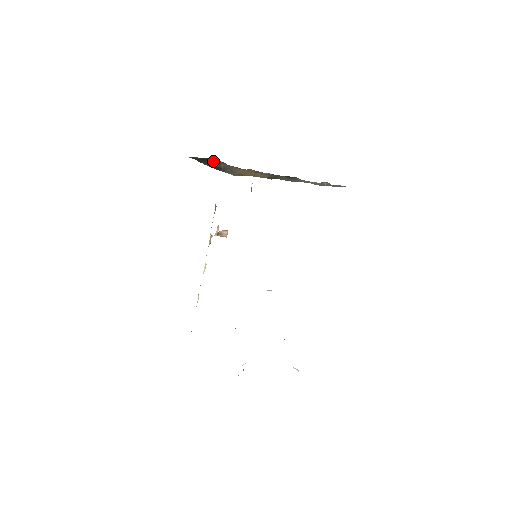
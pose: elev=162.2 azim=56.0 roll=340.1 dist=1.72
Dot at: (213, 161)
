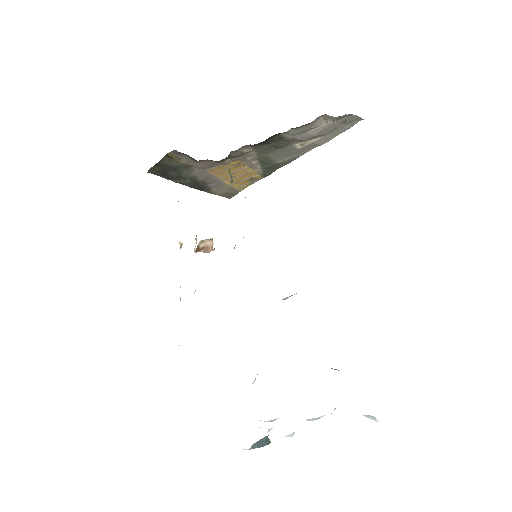
Dot at: (177, 165)
